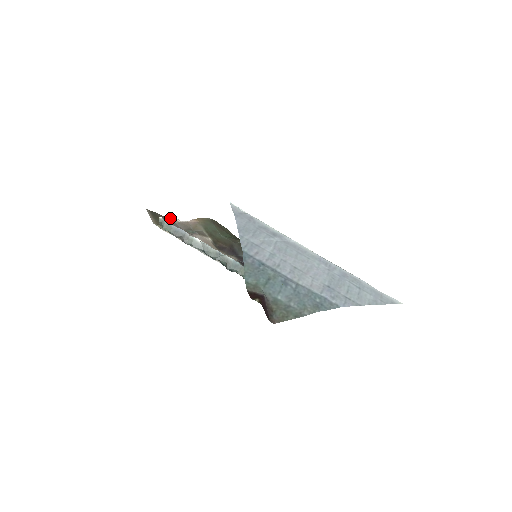
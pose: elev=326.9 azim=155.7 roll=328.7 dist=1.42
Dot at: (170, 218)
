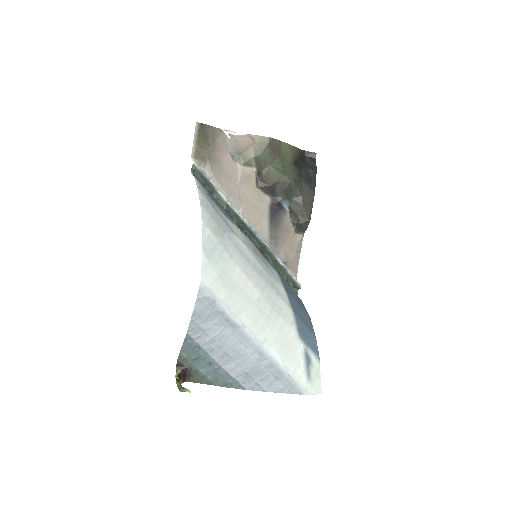
Dot at: (224, 130)
